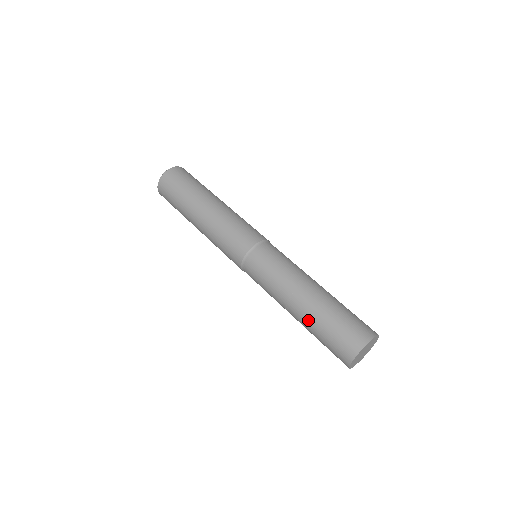
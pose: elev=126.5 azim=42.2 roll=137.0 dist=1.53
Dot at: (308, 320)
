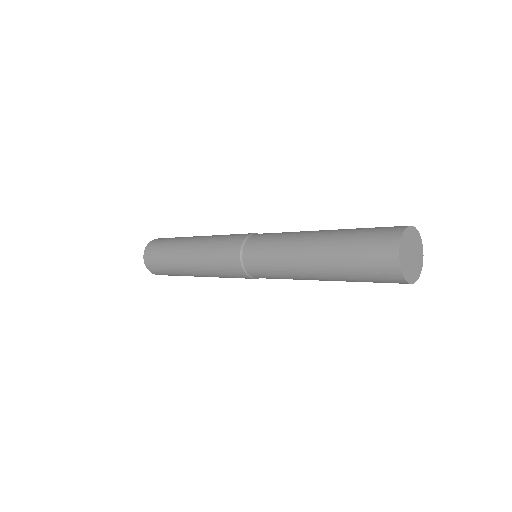
Dot at: (330, 263)
